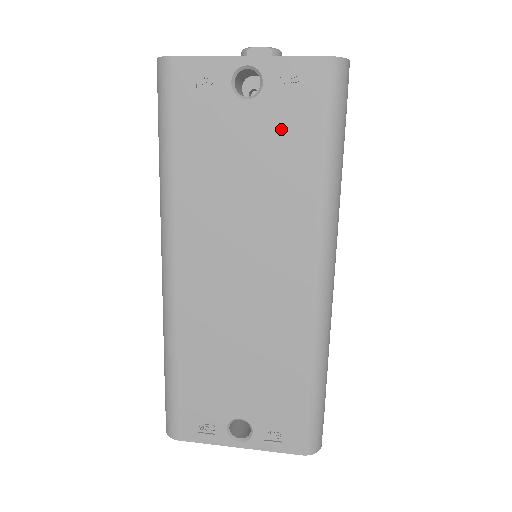
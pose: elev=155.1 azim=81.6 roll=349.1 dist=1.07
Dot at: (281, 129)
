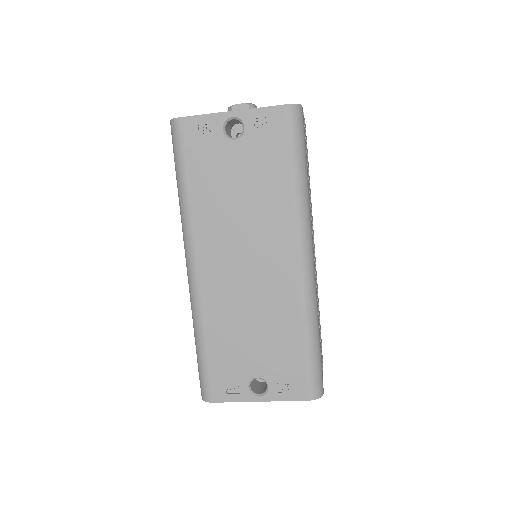
Dot at: (261, 156)
